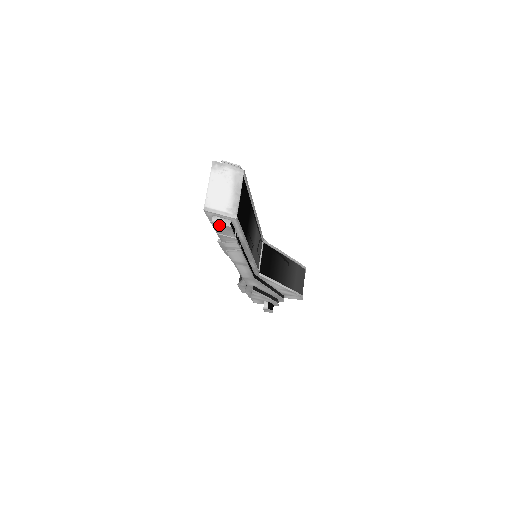
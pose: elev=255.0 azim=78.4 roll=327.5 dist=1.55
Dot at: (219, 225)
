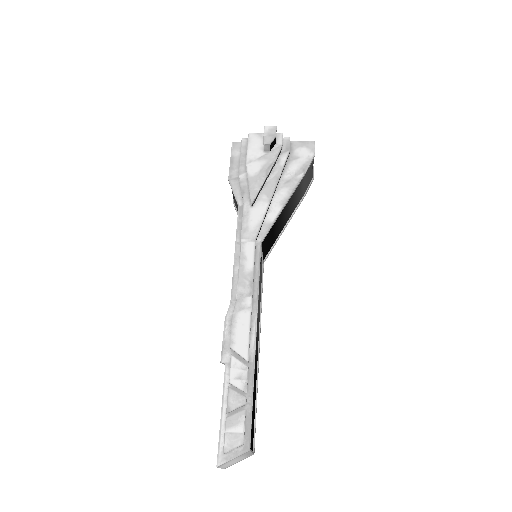
Dot at: occluded
